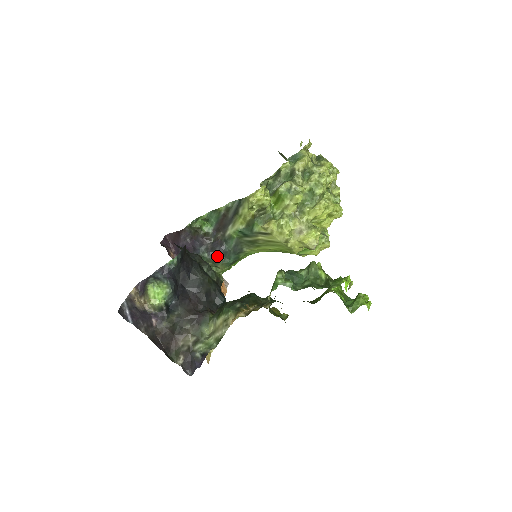
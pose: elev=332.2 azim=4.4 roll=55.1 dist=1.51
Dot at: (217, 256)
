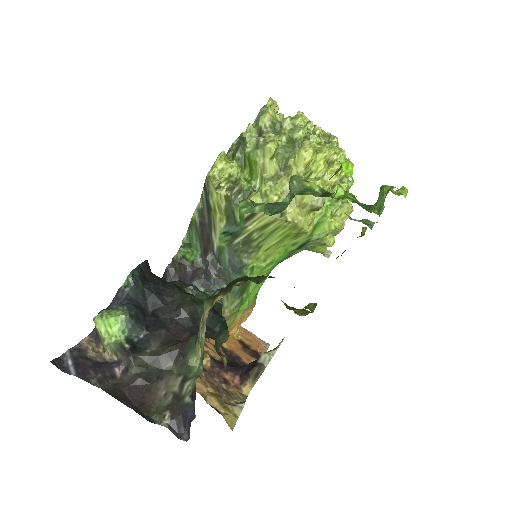
Dot at: (216, 286)
